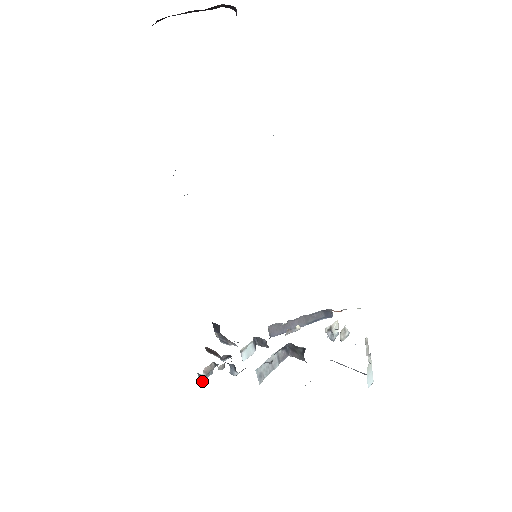
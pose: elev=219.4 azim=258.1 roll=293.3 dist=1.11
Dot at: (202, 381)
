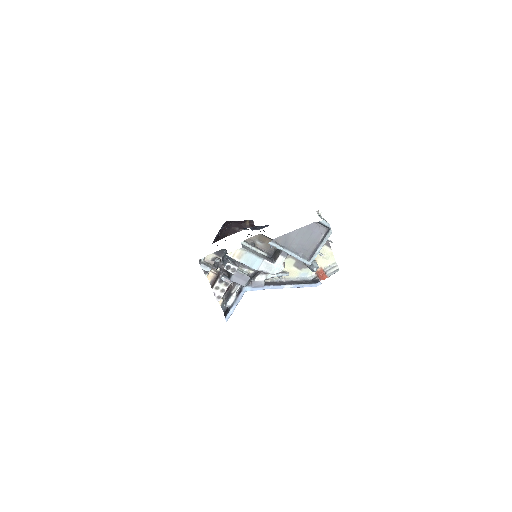
Dot at: (201, 264)
